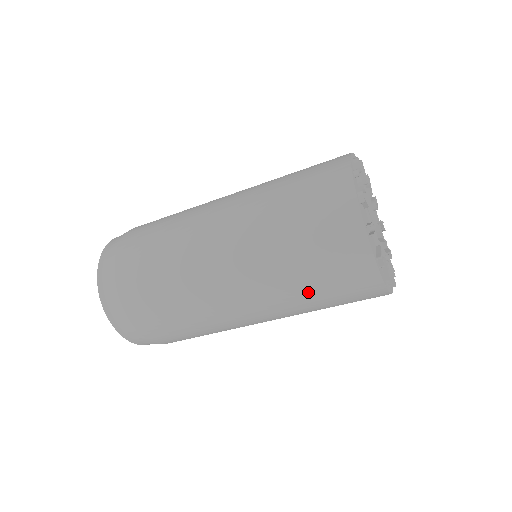
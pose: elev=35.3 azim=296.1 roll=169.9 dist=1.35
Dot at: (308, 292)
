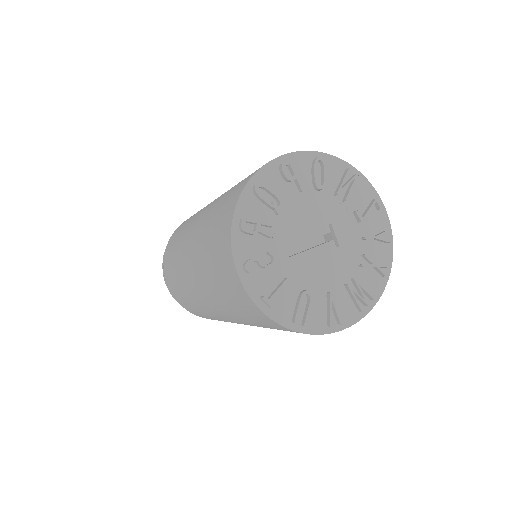
Dot at: occluded
